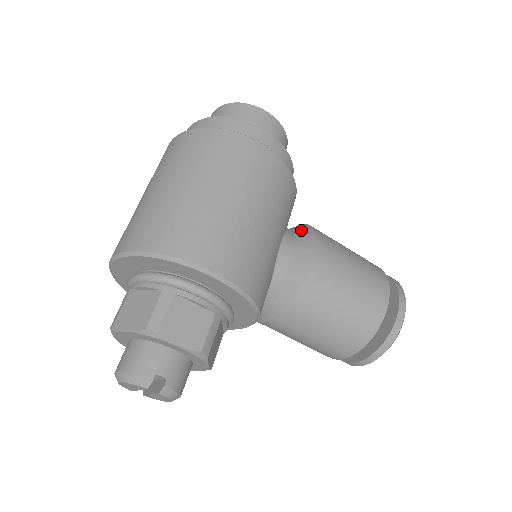
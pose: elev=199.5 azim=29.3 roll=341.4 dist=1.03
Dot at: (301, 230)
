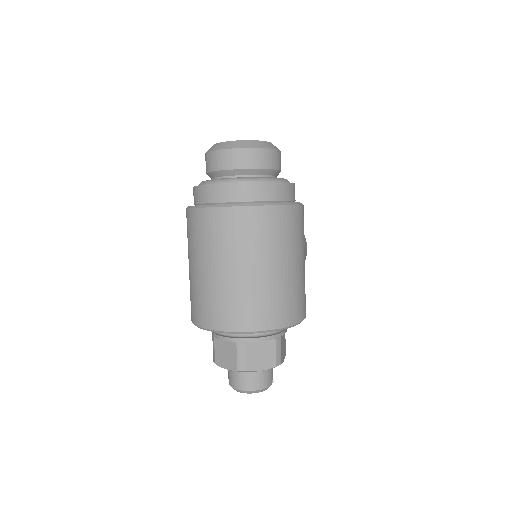
Dot at: occluded
